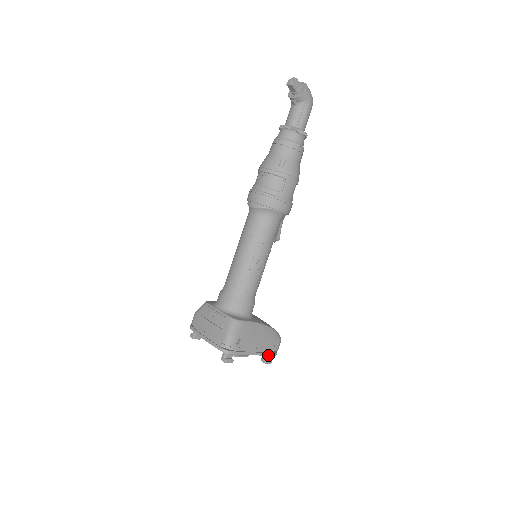
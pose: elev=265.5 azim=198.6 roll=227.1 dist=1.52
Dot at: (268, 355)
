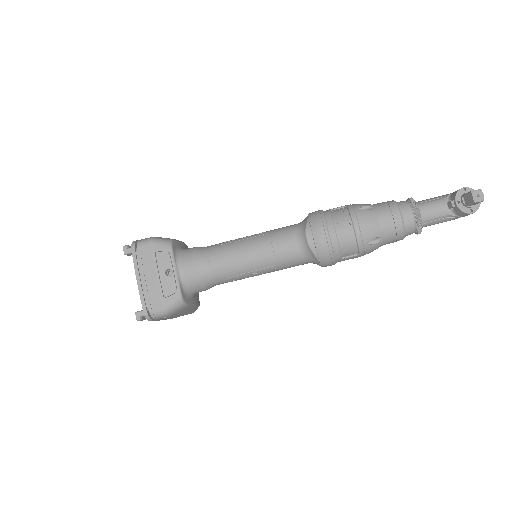
Dot at: occluded
